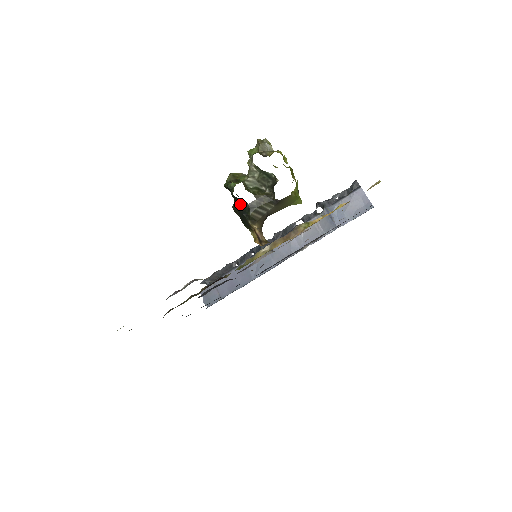
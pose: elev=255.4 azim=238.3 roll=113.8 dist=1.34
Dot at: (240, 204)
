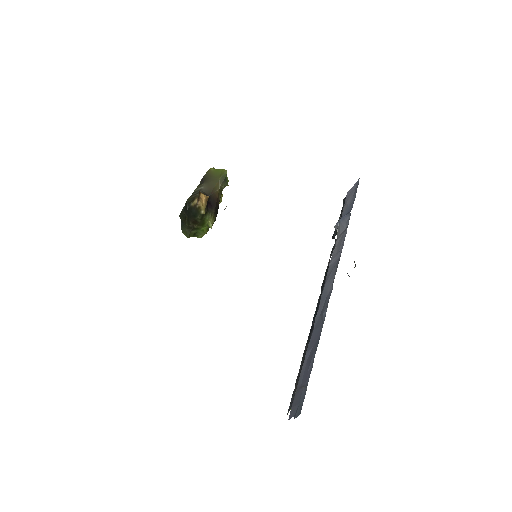
Dot at: (185, 212)
